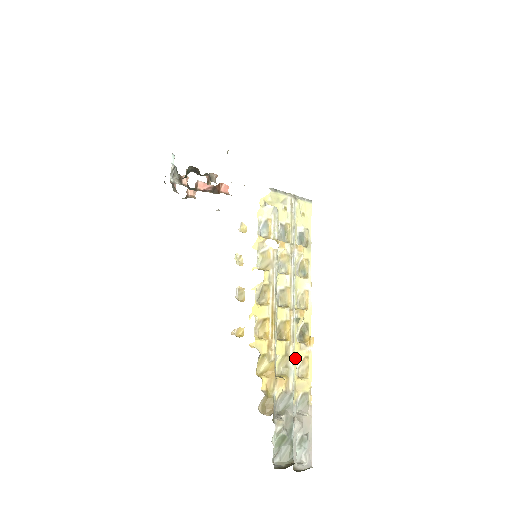
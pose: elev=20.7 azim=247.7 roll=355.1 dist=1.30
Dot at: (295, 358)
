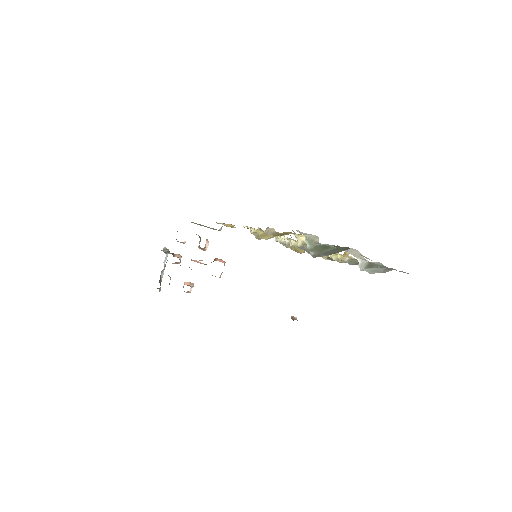
Dot at: occluded
